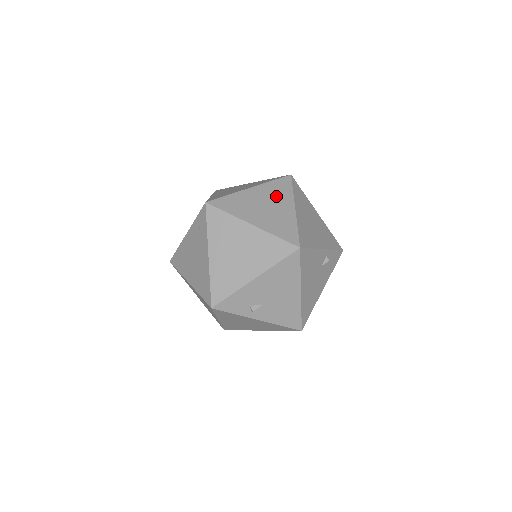
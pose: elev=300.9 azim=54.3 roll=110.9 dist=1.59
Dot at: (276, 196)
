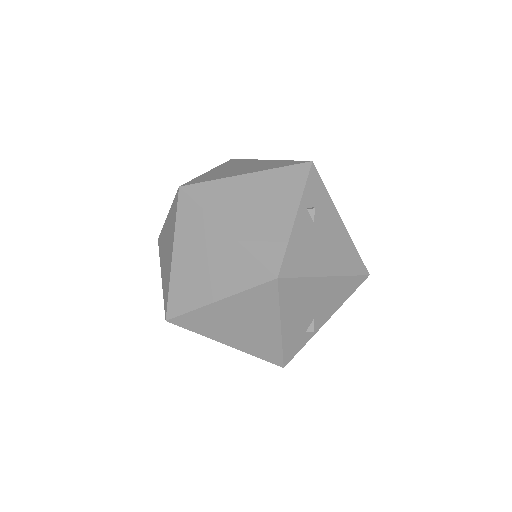
Dot at: (198, 236)
